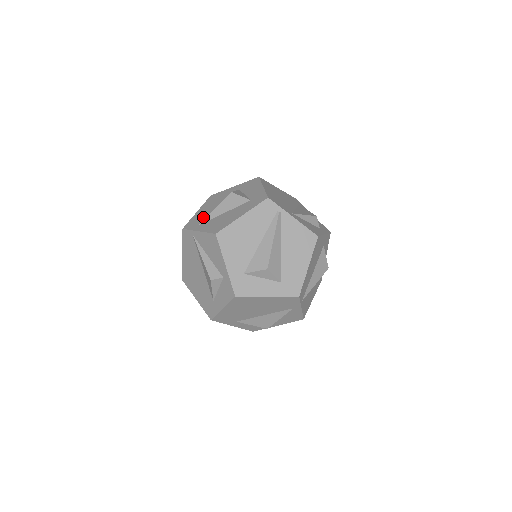
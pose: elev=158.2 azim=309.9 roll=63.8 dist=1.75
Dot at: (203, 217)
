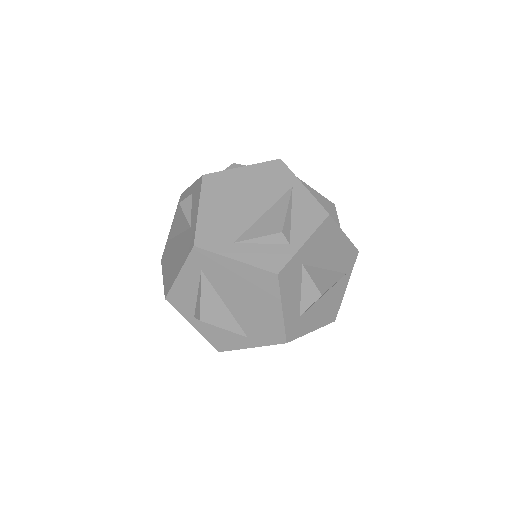
Dot at: occluded
